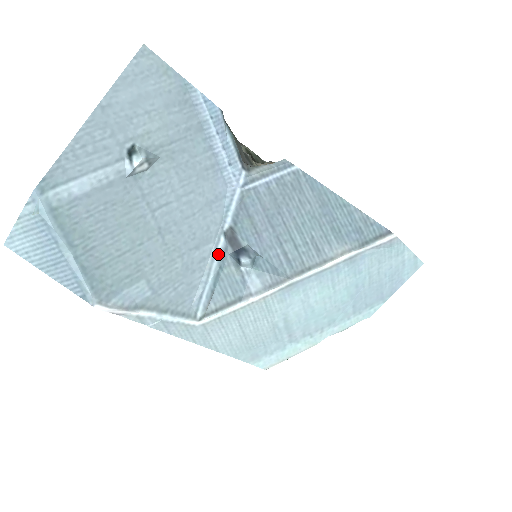
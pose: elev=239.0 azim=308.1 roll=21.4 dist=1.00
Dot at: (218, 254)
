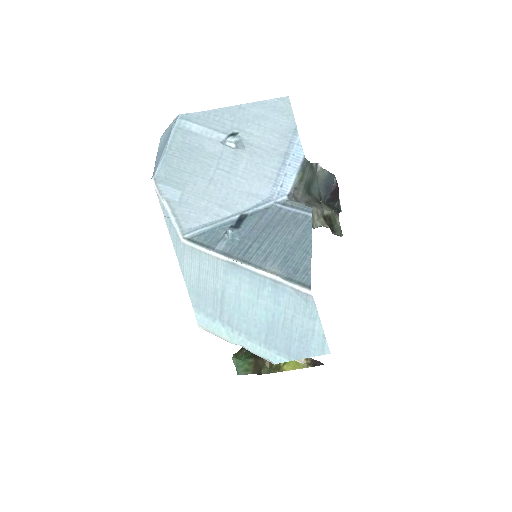
Dot at: (227, 220)
